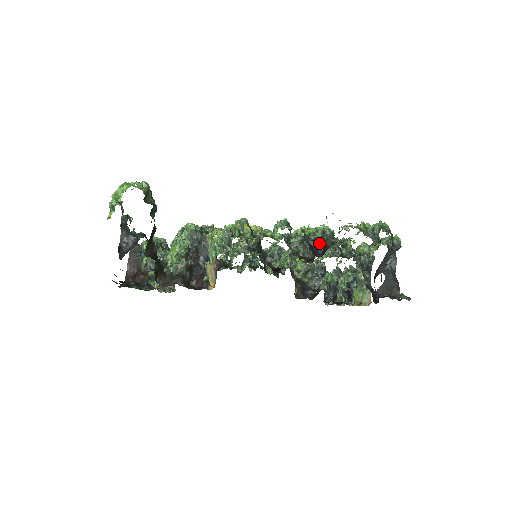
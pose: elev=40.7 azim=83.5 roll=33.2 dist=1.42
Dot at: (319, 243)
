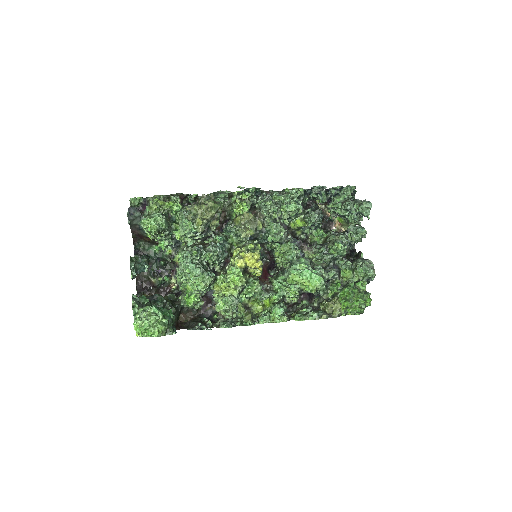
Dot at: occluded
